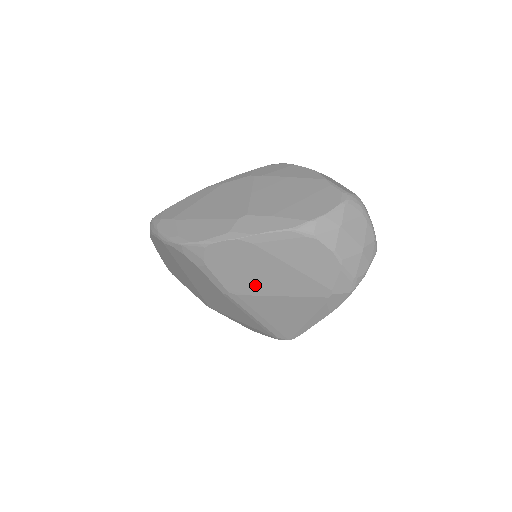
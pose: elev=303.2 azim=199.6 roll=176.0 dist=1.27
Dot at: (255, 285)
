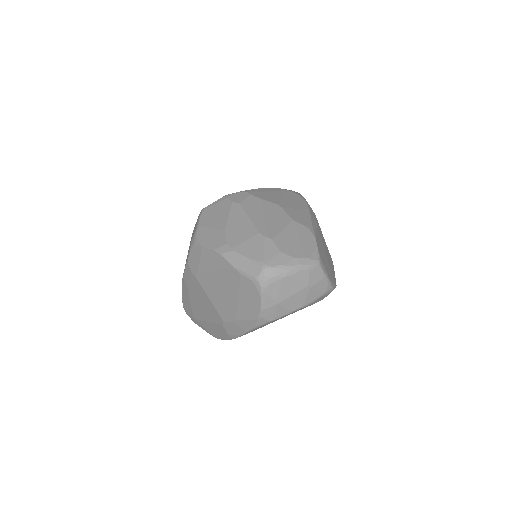
Dot at: occluded
